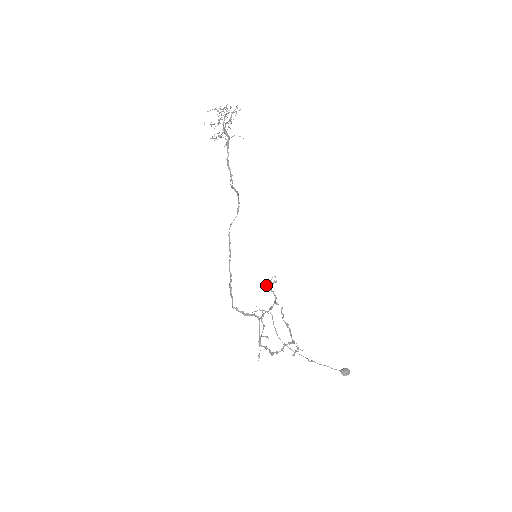
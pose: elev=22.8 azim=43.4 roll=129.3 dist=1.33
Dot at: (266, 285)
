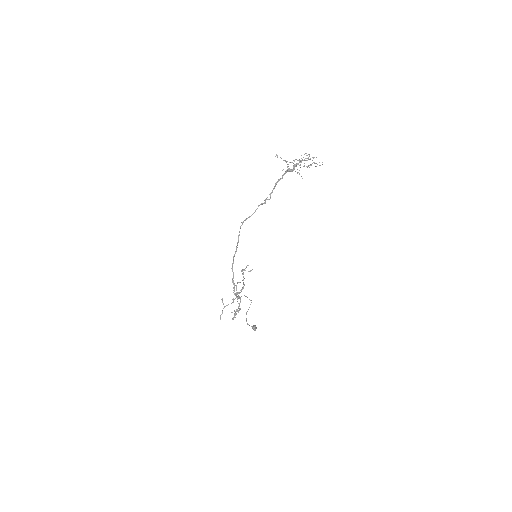
Dot at: (244, 270)
